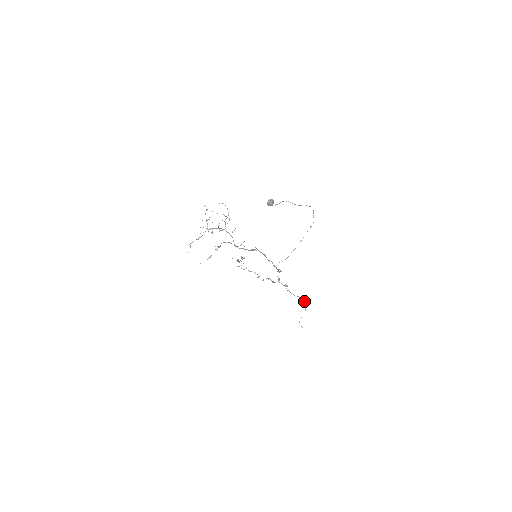
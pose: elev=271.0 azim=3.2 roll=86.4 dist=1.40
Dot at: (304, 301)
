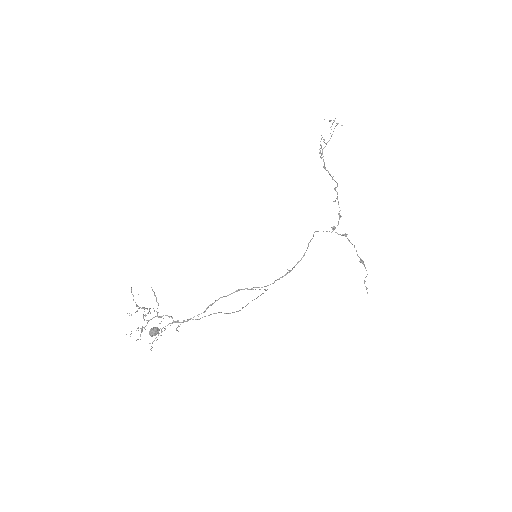
Dot at: (363, 264)
